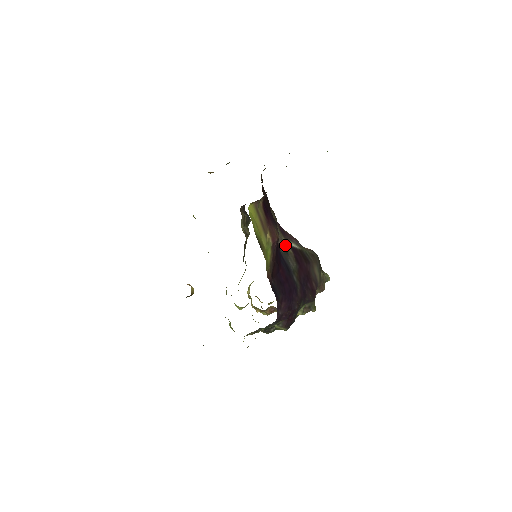
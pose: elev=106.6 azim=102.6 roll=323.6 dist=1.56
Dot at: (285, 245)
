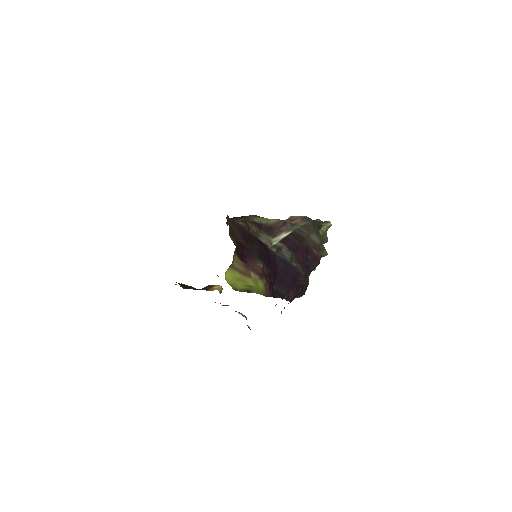
Dot at: (275, 245)
